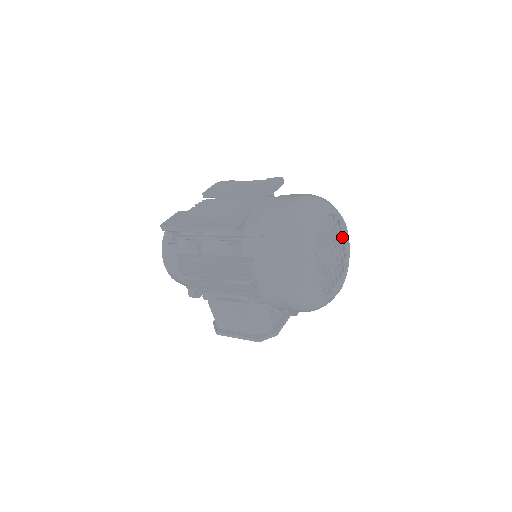
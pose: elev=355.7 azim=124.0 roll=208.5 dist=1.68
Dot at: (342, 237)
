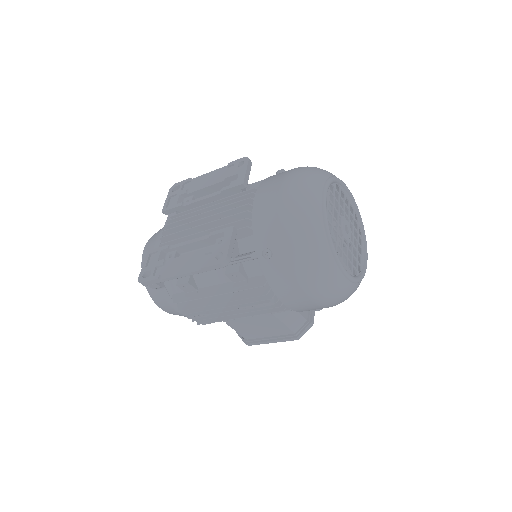
Dot at: (342, 194)
